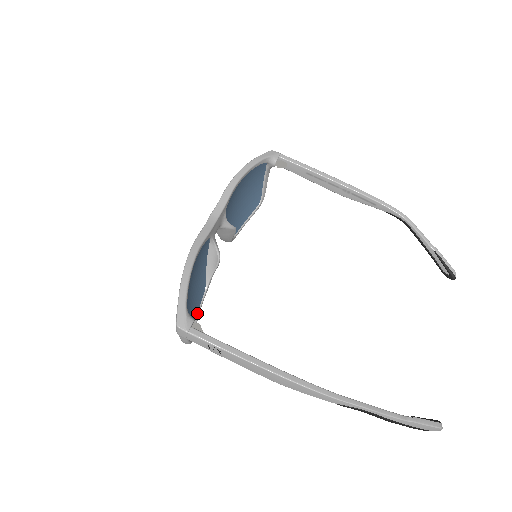
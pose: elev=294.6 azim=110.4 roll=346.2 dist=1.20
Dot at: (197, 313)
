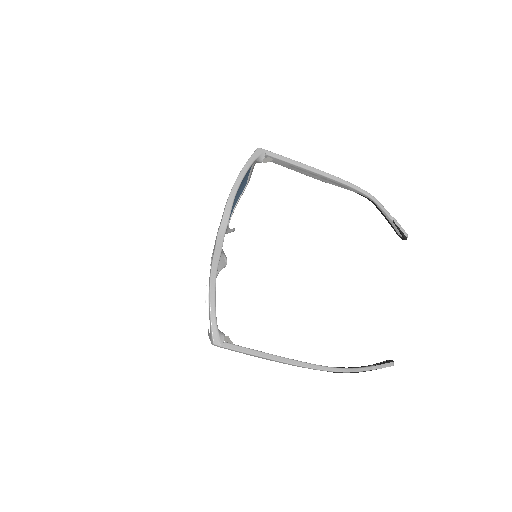
Dot at: occluded
